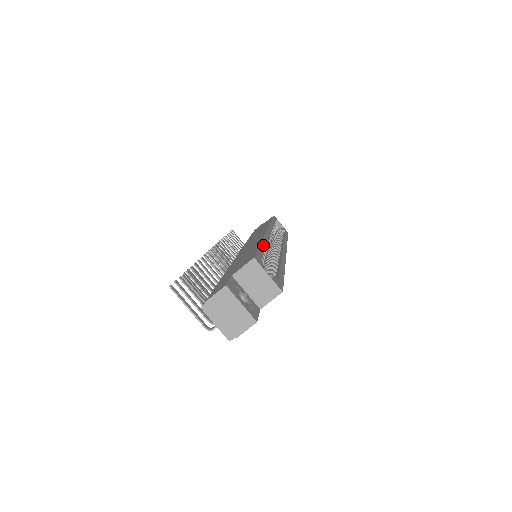
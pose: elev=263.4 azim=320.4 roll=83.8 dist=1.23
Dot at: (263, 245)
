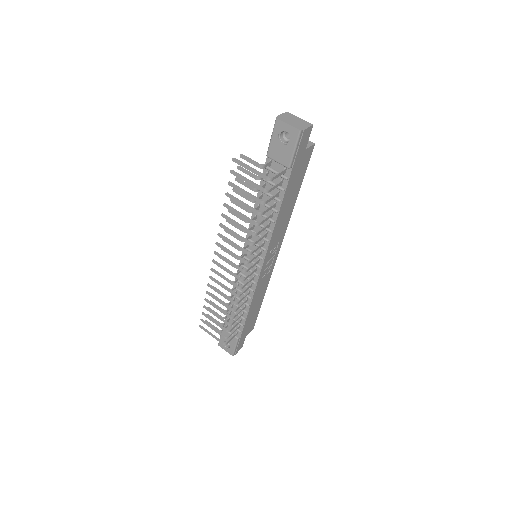
Dot at: occluded
